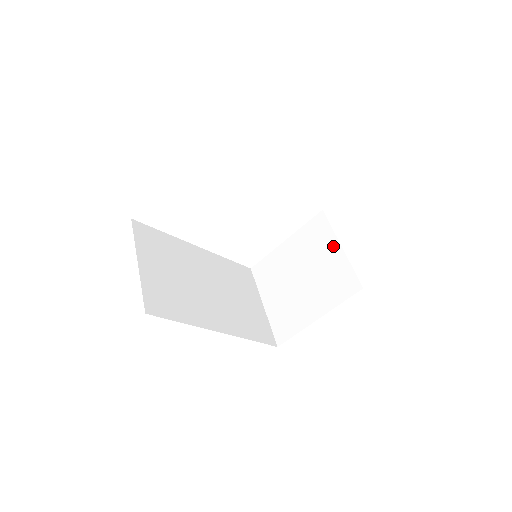
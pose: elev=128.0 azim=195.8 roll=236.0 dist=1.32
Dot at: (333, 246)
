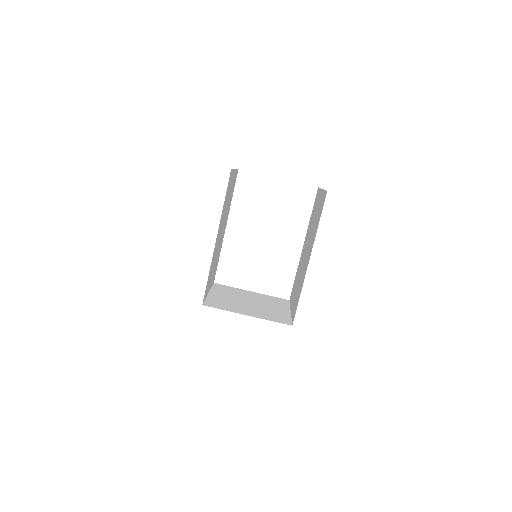
Dot at: (285, 309)
